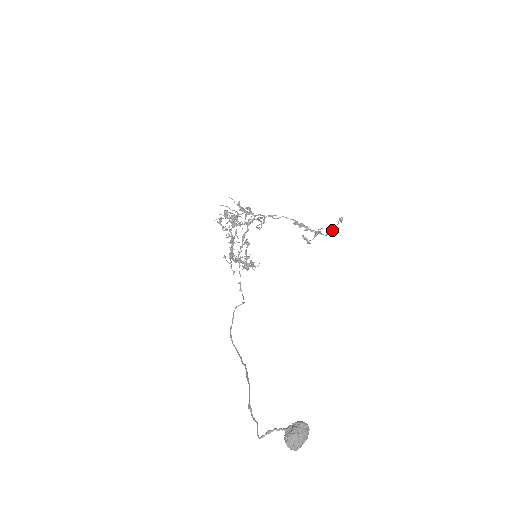
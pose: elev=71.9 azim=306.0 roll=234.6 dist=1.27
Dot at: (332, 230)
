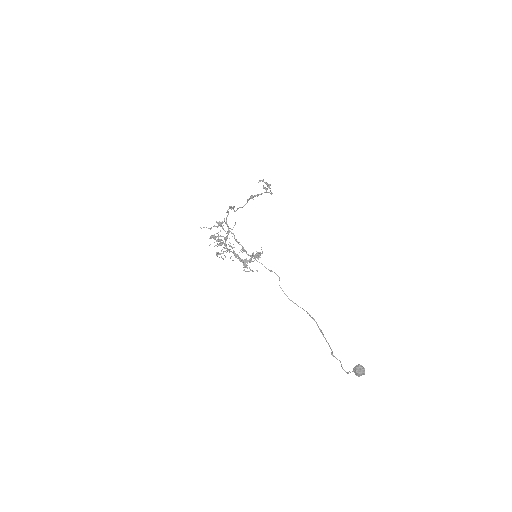
Dot at: (271, 193)
